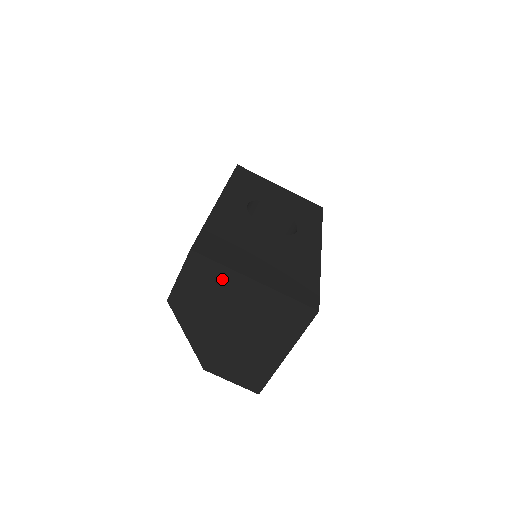
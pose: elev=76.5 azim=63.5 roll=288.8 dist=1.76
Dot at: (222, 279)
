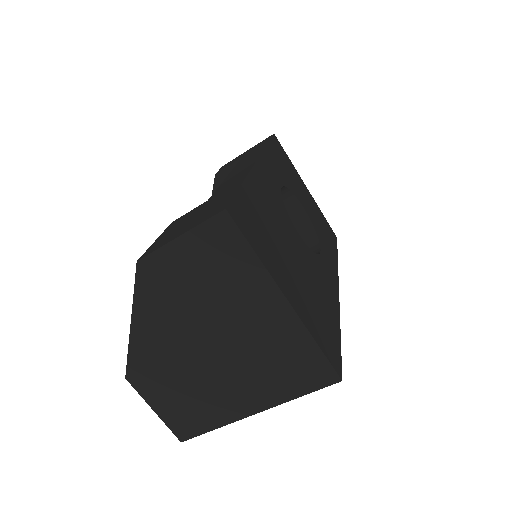
Dot at: (242, 274)
